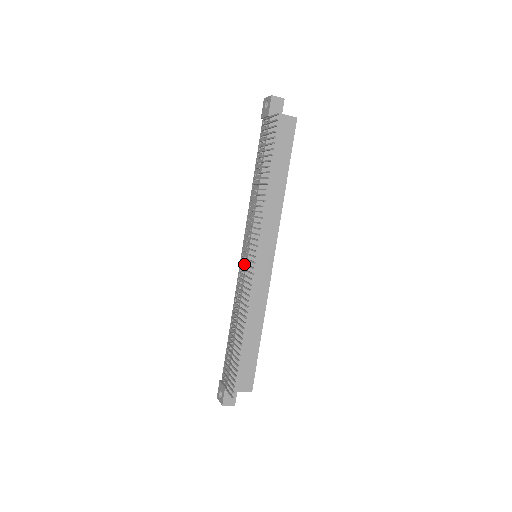
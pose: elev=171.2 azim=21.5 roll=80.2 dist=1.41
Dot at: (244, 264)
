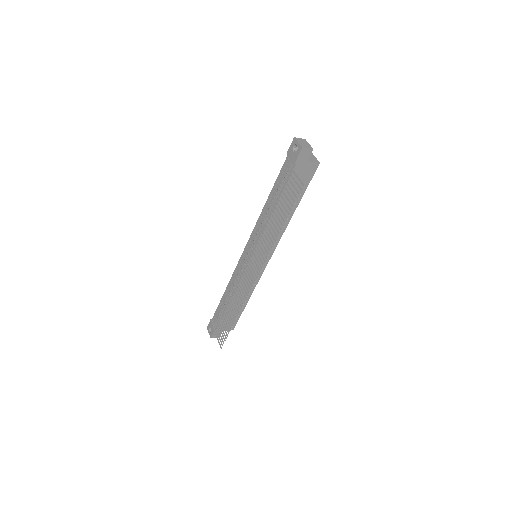
Dot at: (246, 270)
